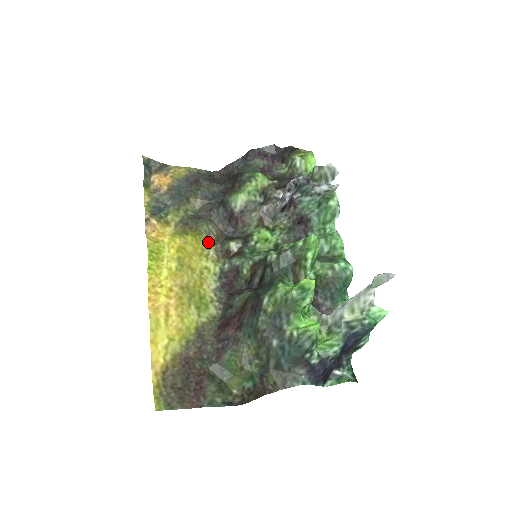
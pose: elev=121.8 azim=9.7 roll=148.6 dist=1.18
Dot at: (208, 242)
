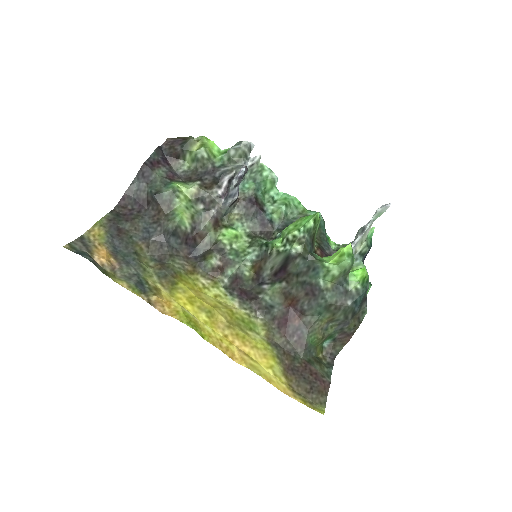
Dot at: (190, 275)
